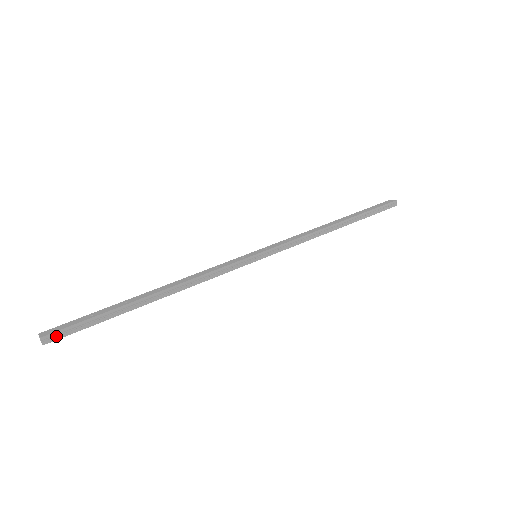
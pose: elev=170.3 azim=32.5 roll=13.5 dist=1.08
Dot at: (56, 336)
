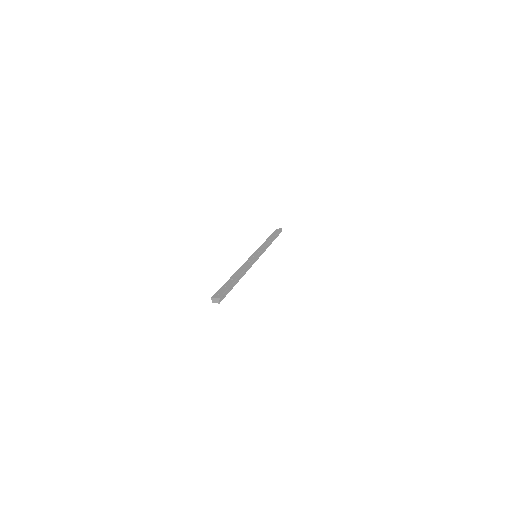
Dot at: (222, 298)
